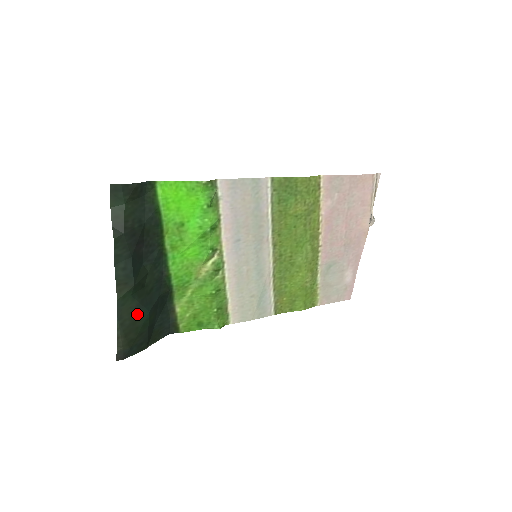
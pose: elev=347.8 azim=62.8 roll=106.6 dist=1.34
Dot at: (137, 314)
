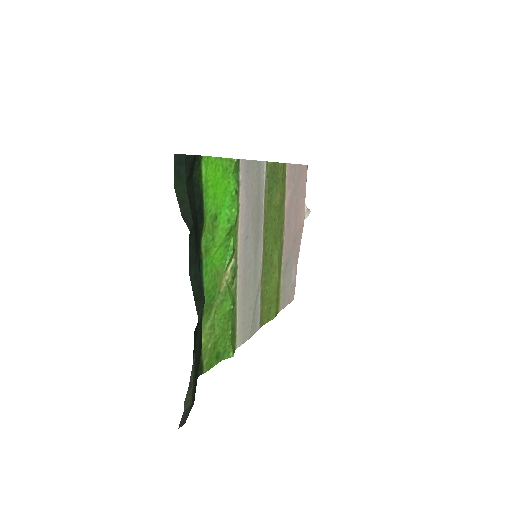
Dot at: (199, 346)
